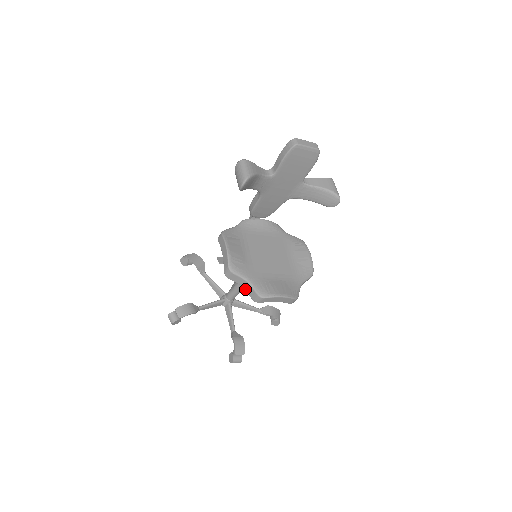
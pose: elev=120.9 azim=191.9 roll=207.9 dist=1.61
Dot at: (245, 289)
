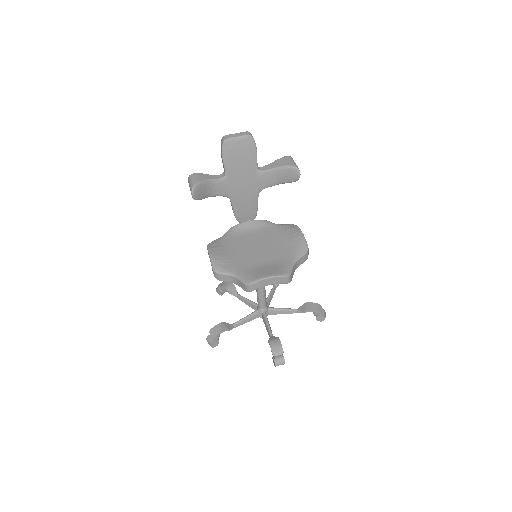
Dot at: (237, 284)
